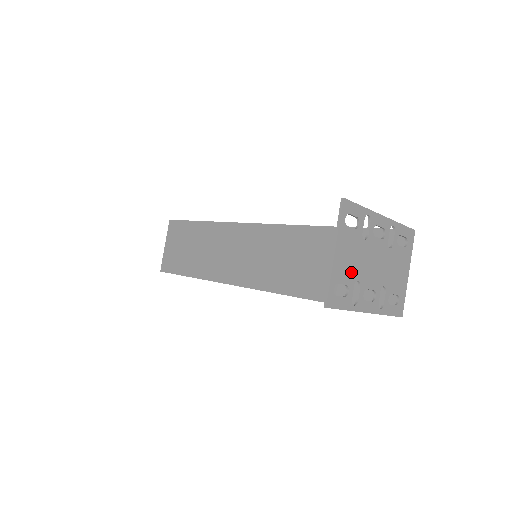
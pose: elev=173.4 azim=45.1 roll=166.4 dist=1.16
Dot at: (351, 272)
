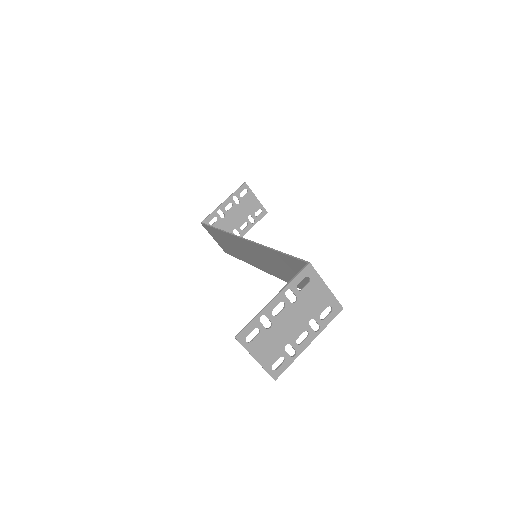
Dot at: (277, 350)
